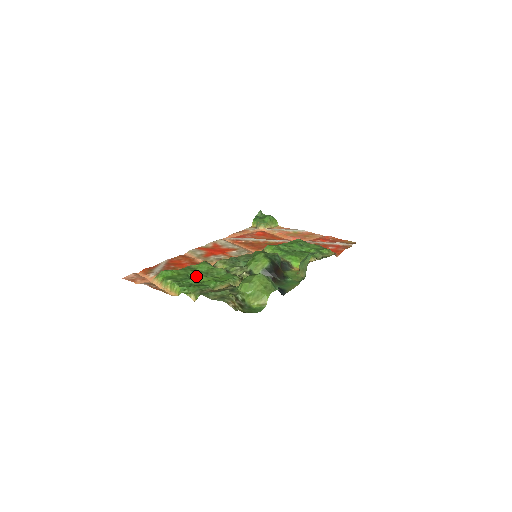
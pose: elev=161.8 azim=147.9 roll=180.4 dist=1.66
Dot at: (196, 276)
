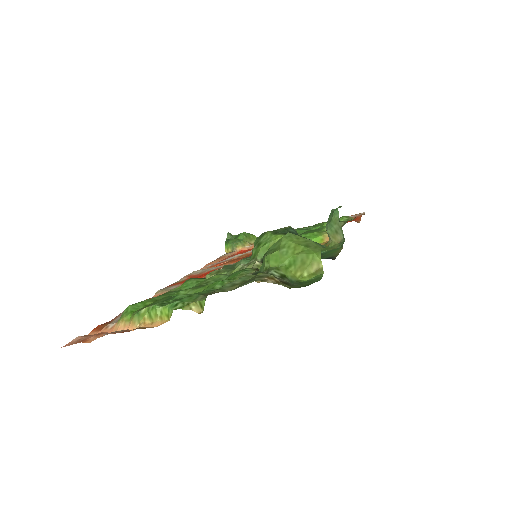
Dot at: (184, 294)
